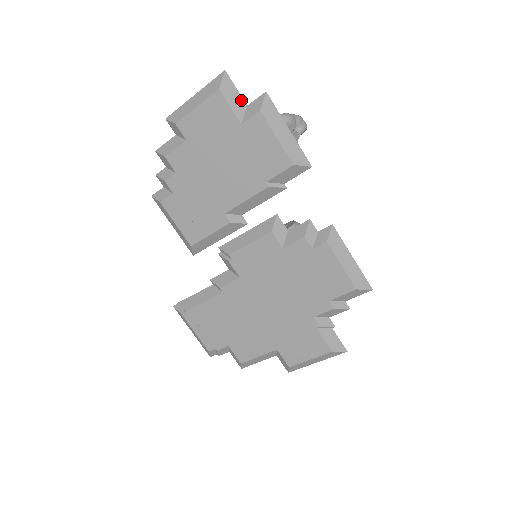
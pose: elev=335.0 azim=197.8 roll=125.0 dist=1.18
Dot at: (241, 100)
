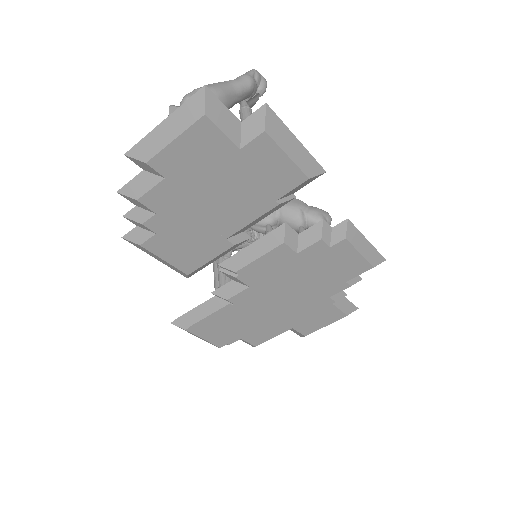
Dot at: (233, 118)
